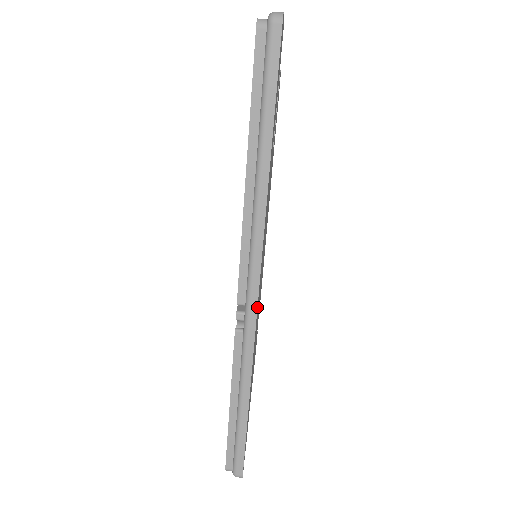
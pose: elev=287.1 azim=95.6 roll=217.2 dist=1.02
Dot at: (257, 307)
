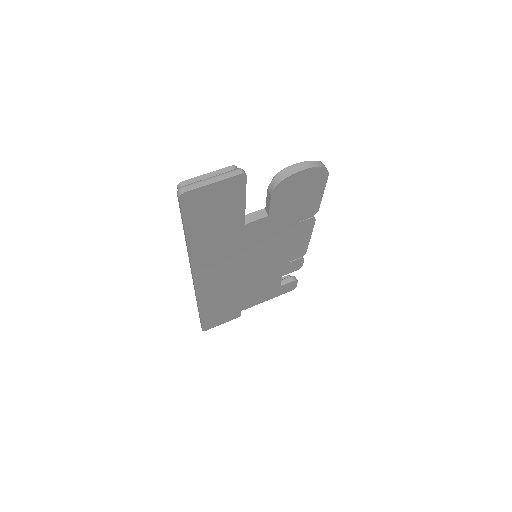
Dot at: (195, 287)
